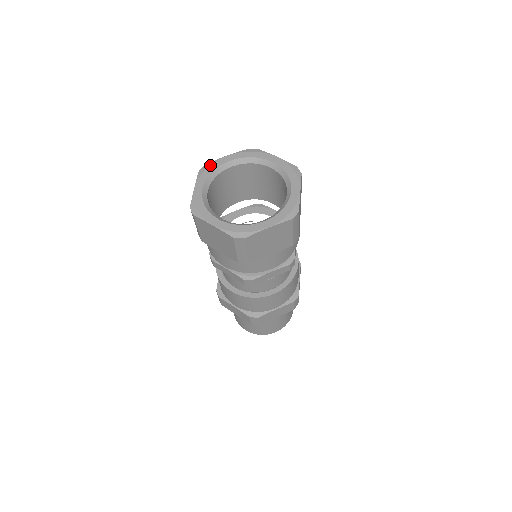
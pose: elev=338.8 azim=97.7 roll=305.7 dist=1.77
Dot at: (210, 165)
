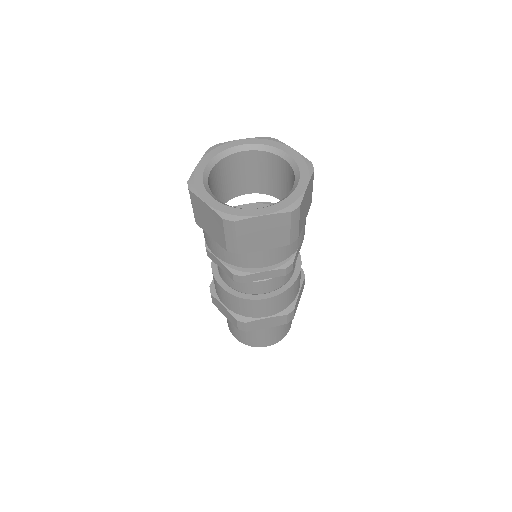
Dot at: (221, 145)
